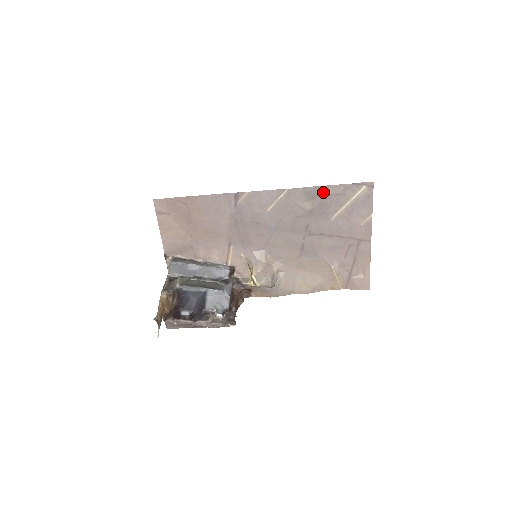
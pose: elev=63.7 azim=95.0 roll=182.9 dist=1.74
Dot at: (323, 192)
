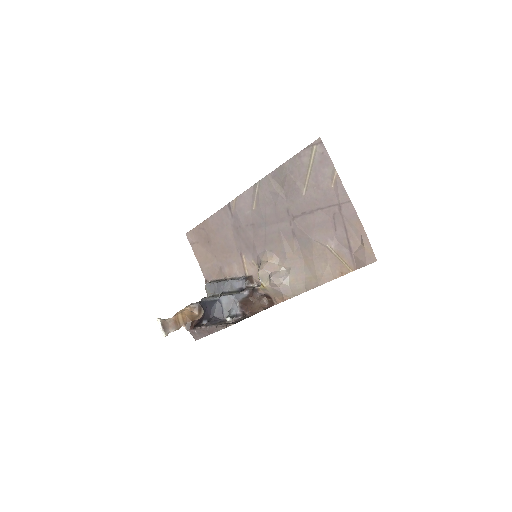
Dot at: (285, 170)
